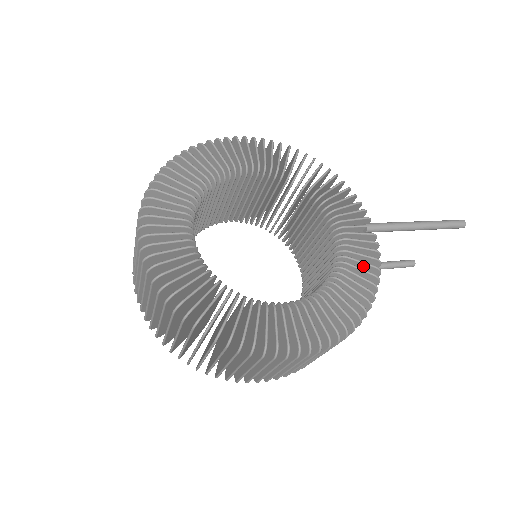
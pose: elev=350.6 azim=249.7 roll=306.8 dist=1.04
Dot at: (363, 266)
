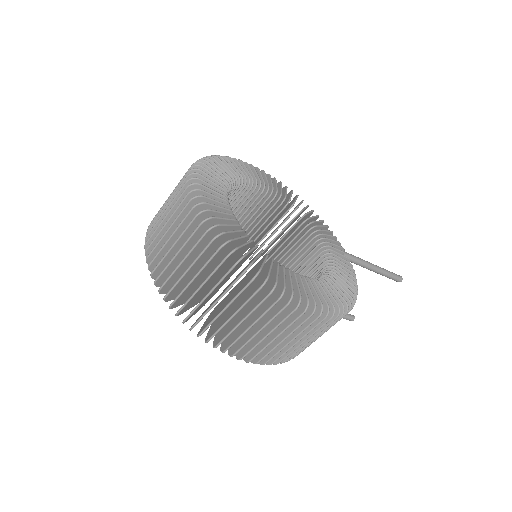
Dot at: occluded
